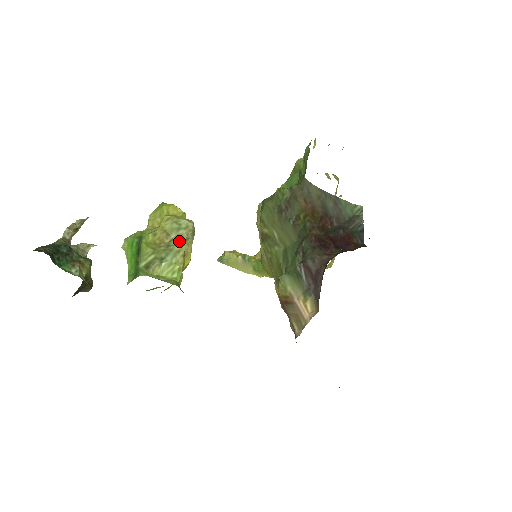
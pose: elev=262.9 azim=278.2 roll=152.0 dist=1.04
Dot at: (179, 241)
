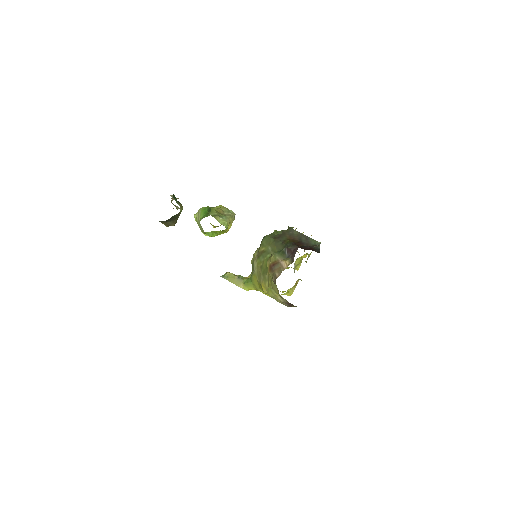
Dot at: (229, 215)
